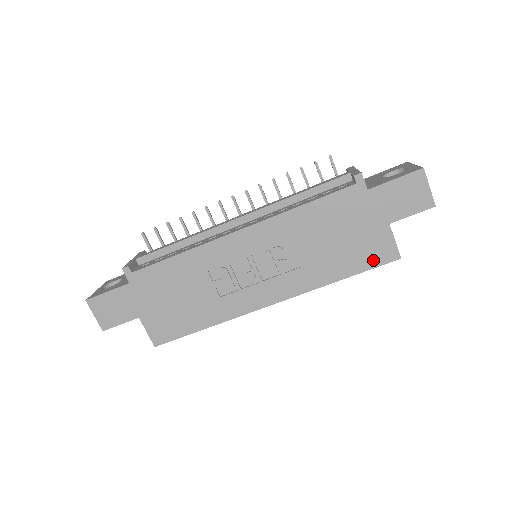
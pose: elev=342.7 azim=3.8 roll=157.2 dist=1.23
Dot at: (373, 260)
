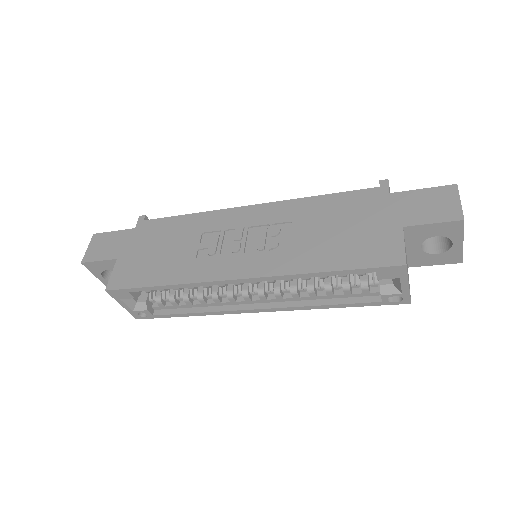
Dot at: (371, 259)
